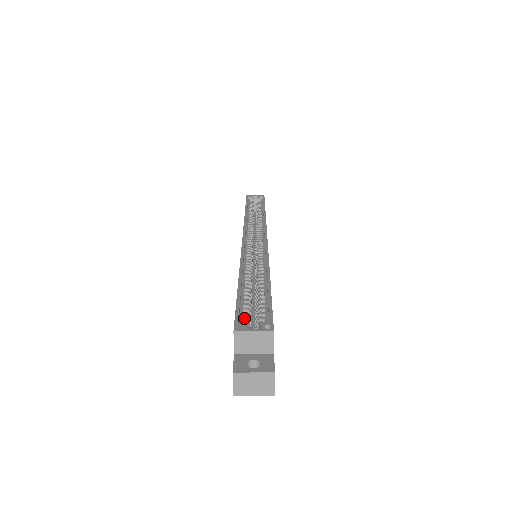
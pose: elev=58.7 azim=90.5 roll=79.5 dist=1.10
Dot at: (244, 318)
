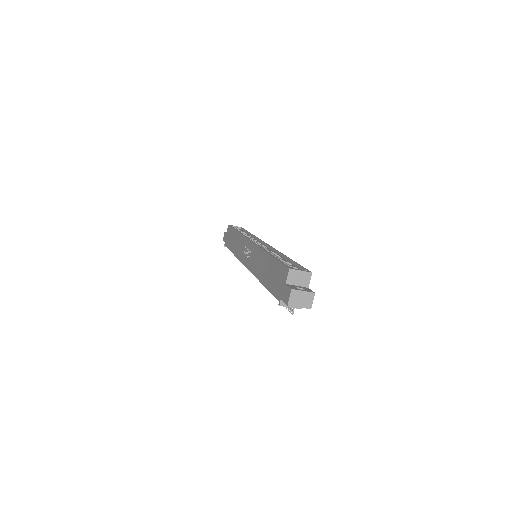
Dot at: occluded
